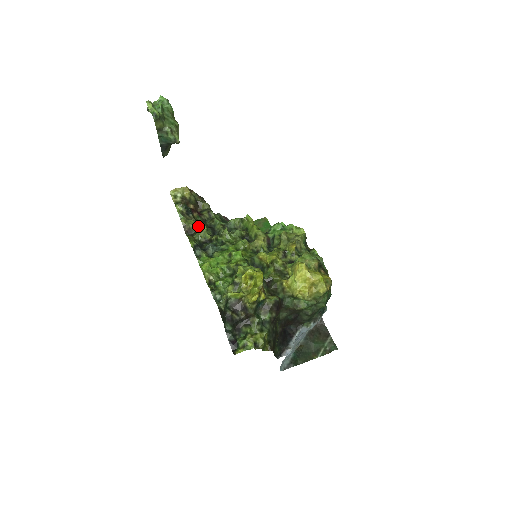
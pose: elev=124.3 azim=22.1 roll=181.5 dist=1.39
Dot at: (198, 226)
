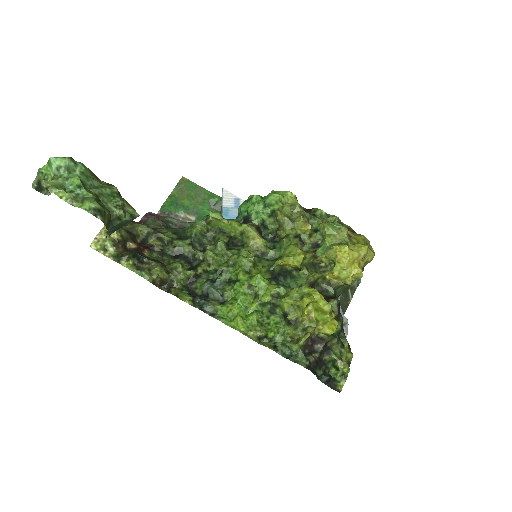
Dot at: (165, 267)
